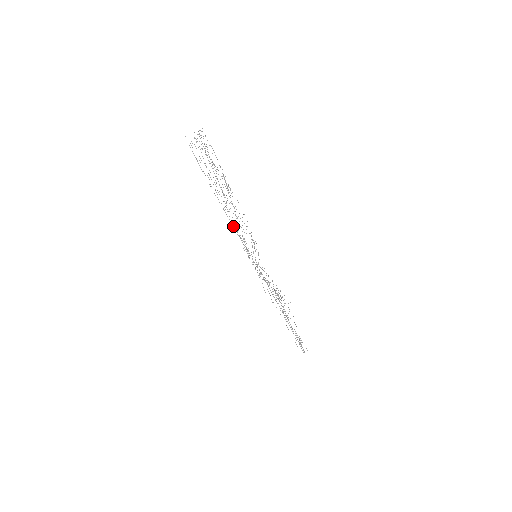
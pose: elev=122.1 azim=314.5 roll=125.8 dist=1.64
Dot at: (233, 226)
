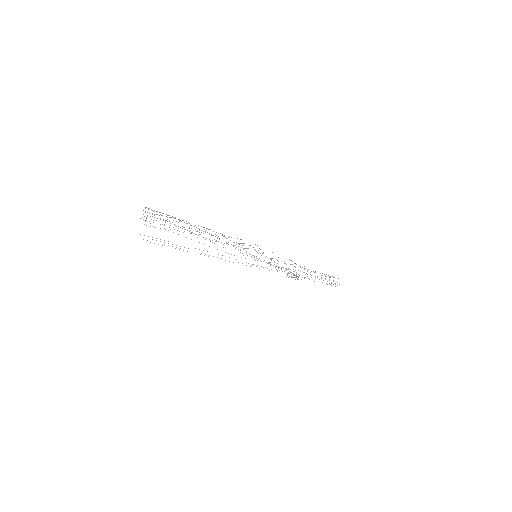
Dot at: occluded
